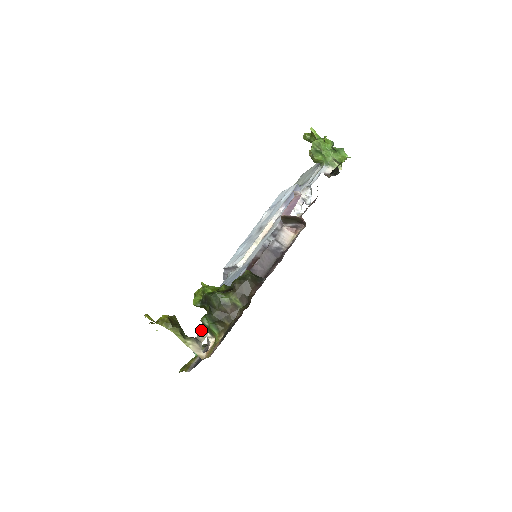
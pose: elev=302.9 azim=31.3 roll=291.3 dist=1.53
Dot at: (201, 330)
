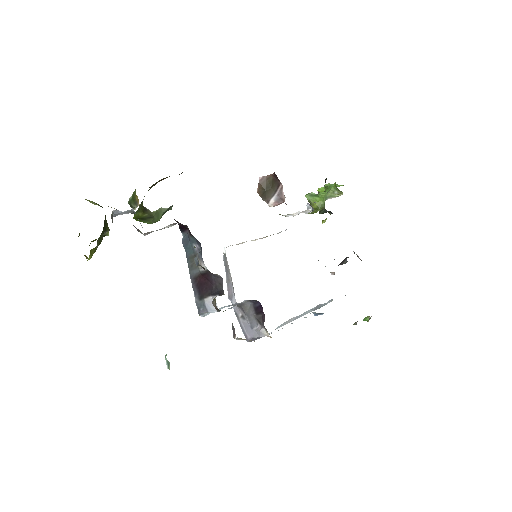
Dot at: (128, 212)
